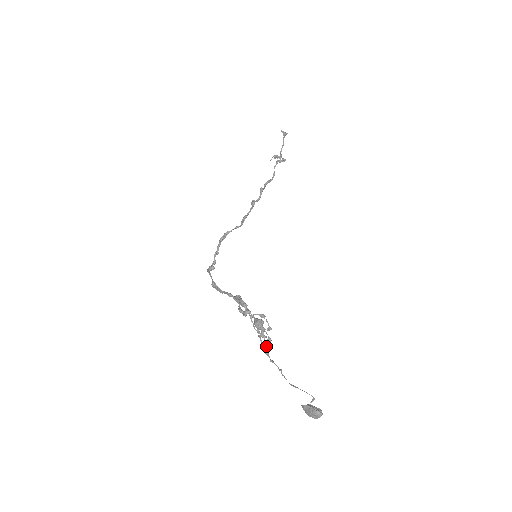
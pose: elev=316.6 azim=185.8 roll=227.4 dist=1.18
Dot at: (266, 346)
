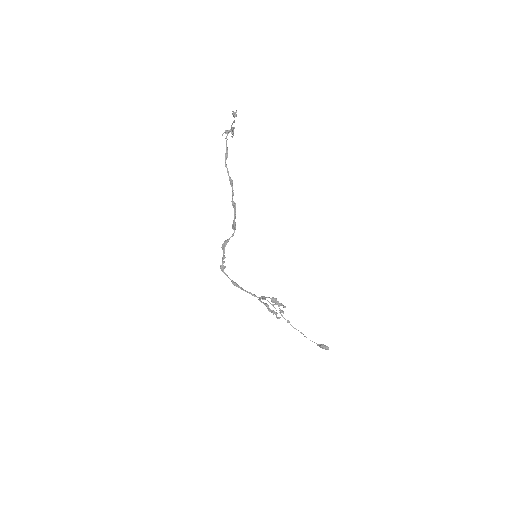
Dot at: (289, 321)
